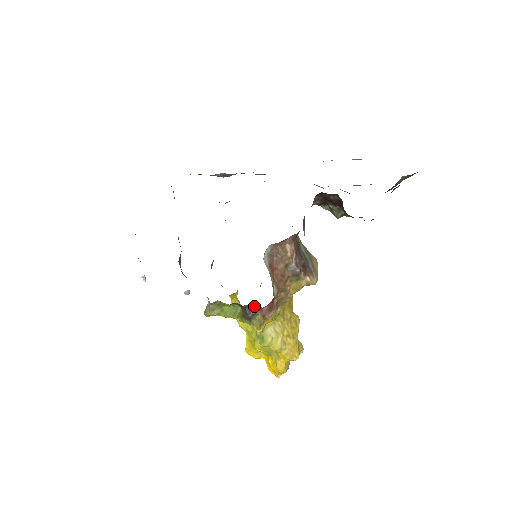
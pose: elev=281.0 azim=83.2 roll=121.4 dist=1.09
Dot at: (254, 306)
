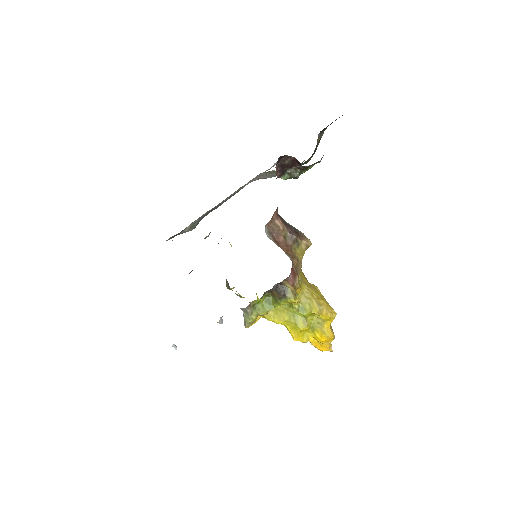
Dot at: (281, 282)
